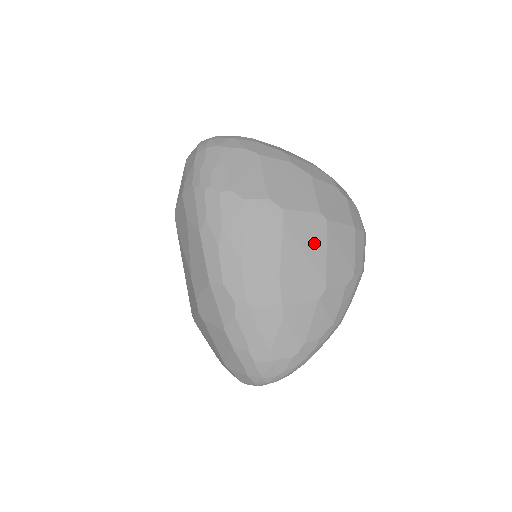
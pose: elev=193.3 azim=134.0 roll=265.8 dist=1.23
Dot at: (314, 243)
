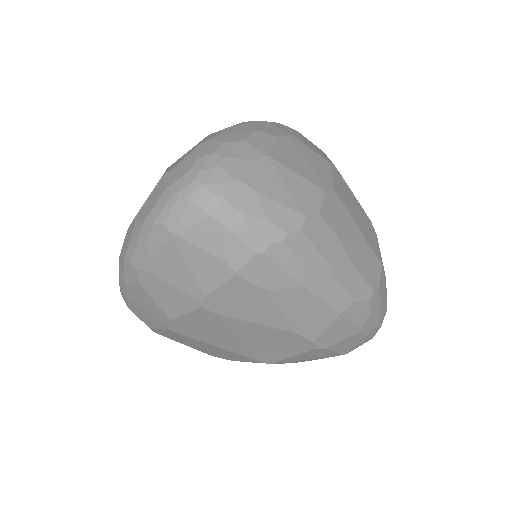
Dot at: (349, 195)
